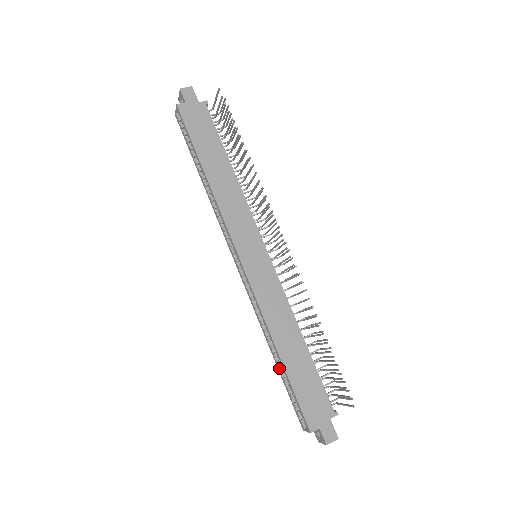
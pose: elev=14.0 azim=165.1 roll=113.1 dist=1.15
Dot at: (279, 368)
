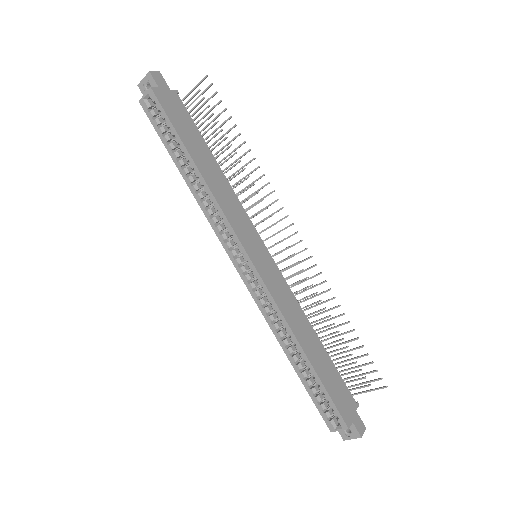
Dot at: (299, 372)
